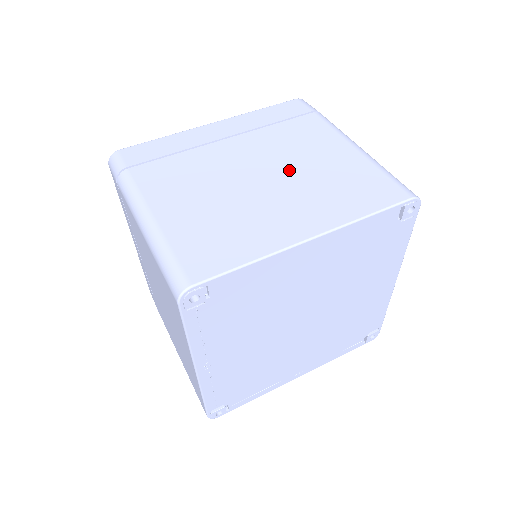
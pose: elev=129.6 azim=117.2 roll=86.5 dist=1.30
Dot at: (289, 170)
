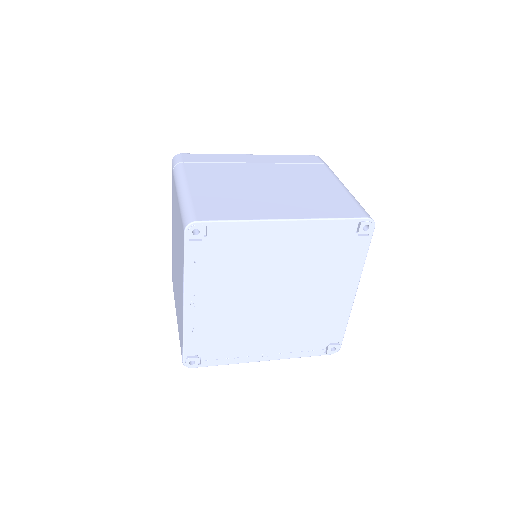
Dot at: (290, 186)
